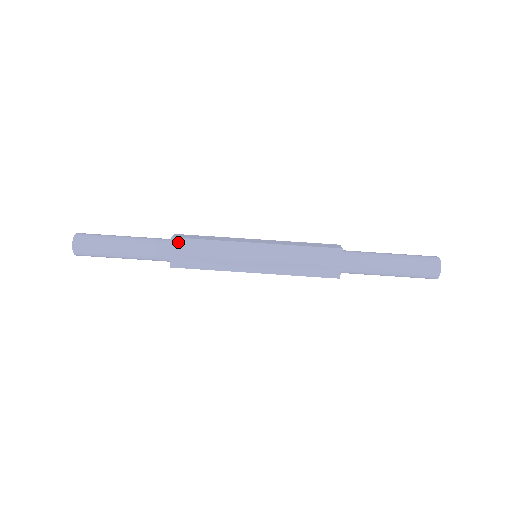
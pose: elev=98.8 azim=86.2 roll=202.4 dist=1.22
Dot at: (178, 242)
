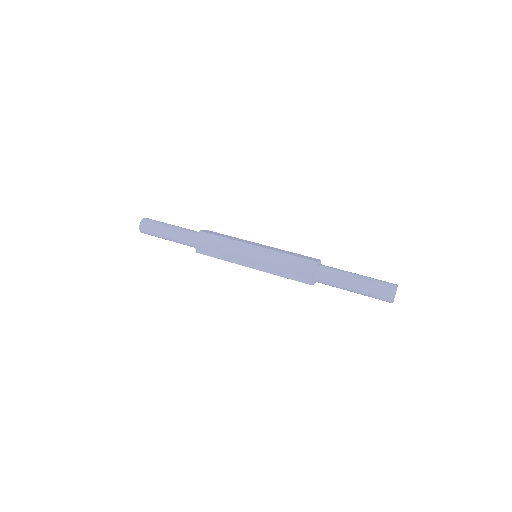
Dot at: (209, 231)
